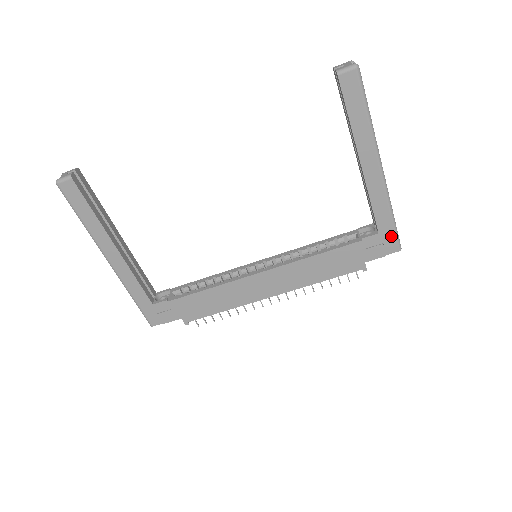
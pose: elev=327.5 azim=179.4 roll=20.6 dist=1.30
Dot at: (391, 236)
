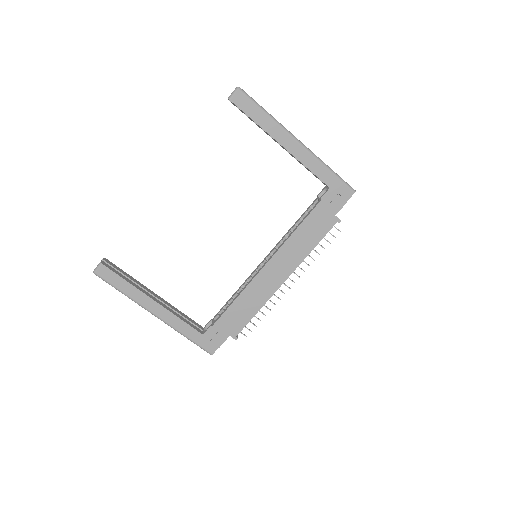
Dot at: (340, 185)
